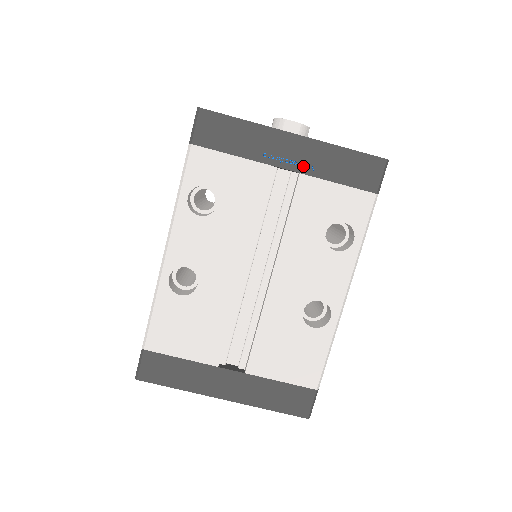
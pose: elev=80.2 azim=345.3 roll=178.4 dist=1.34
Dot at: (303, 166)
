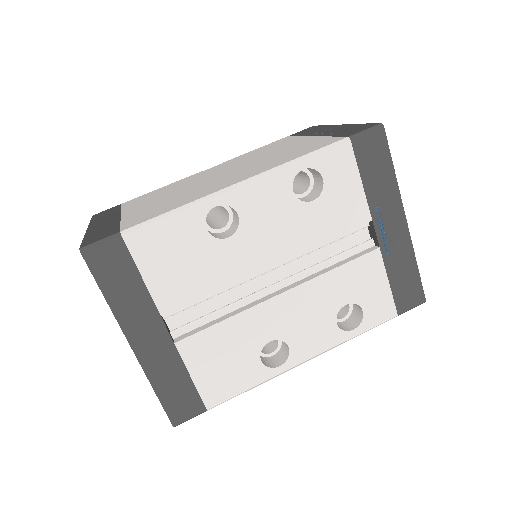
Dot at: (386, 246)
